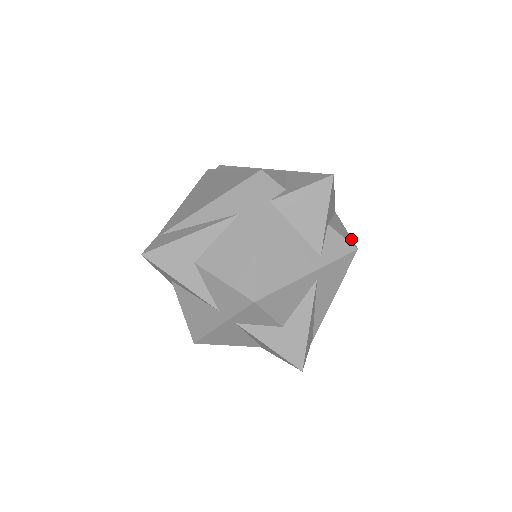
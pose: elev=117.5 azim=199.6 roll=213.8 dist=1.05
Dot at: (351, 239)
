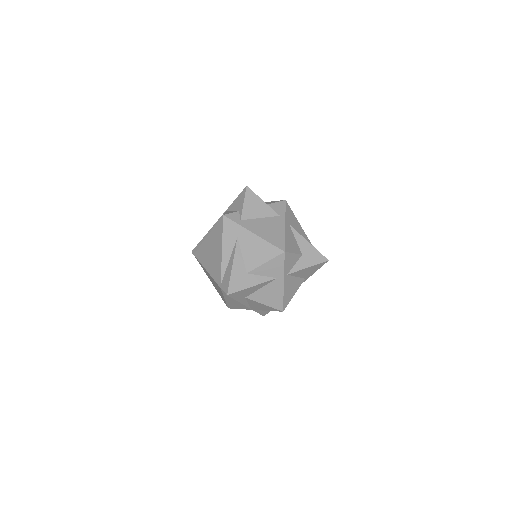
Dot at: occluded
